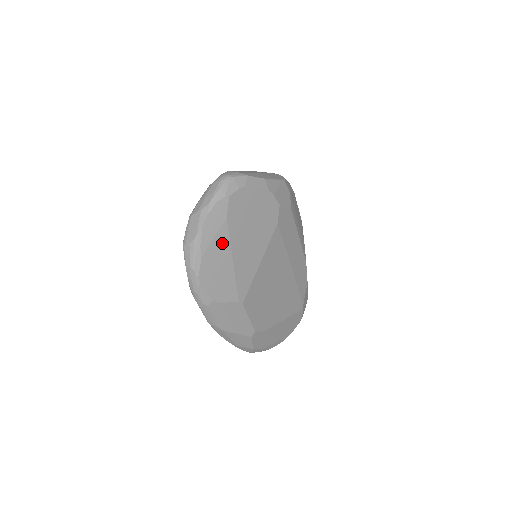
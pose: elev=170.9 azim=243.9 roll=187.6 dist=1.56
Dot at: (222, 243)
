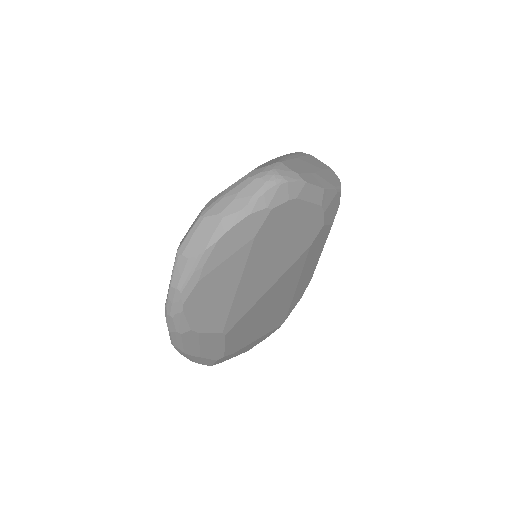
Dot at: (234, 266)
